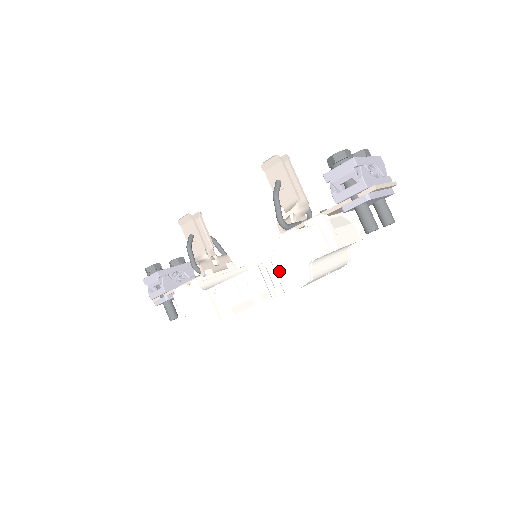
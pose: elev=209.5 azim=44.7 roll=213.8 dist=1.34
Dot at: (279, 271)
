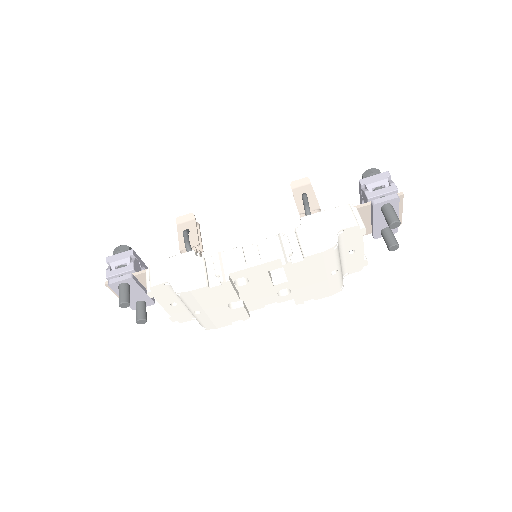
Dot at: (303, 237)
